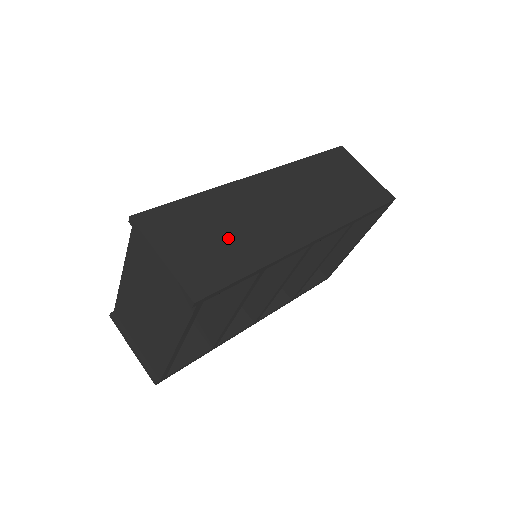
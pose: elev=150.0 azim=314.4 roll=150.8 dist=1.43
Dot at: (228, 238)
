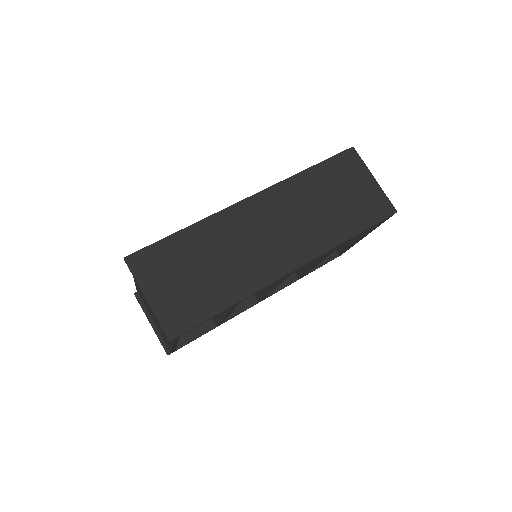
Dot at: (209, 274)
